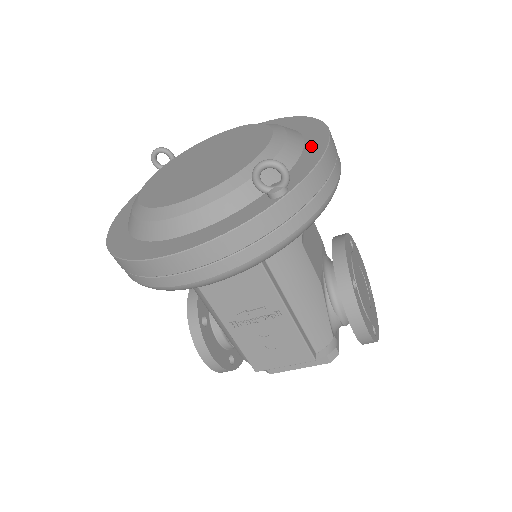
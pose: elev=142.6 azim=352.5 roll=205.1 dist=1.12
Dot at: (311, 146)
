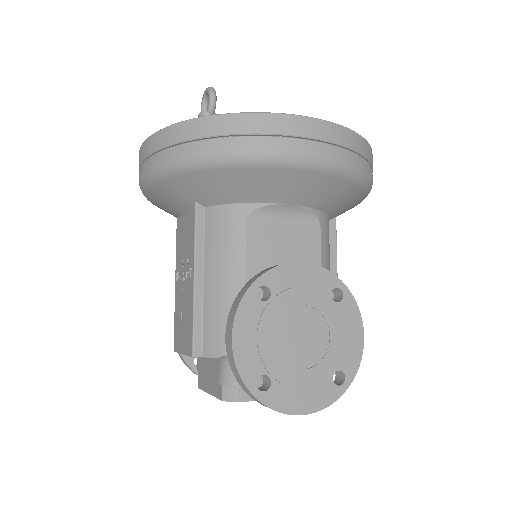
Dot at: occluded
